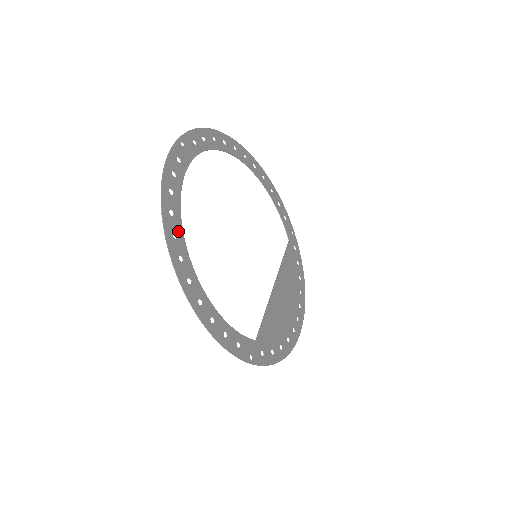
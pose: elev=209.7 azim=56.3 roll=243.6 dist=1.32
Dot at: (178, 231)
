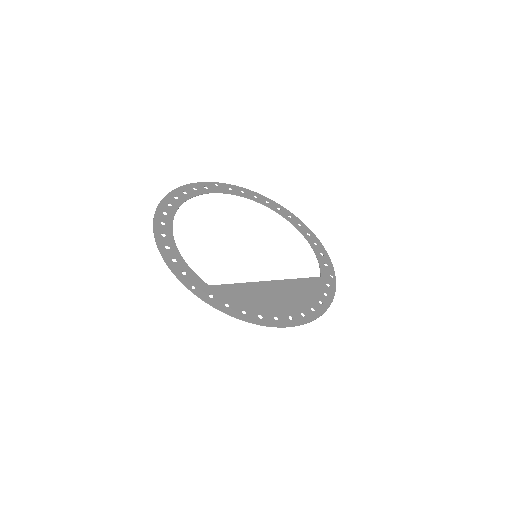
Dot at: (175, 205)
